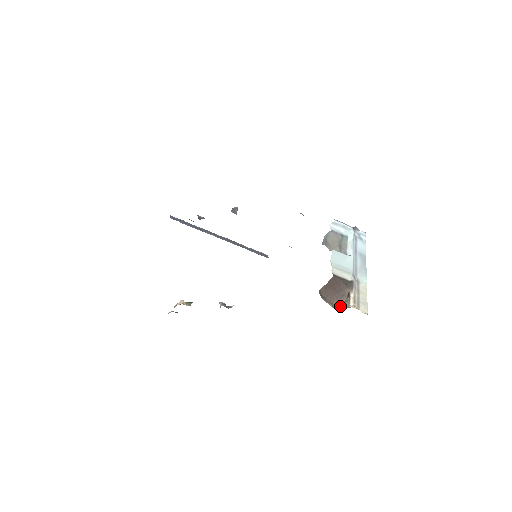
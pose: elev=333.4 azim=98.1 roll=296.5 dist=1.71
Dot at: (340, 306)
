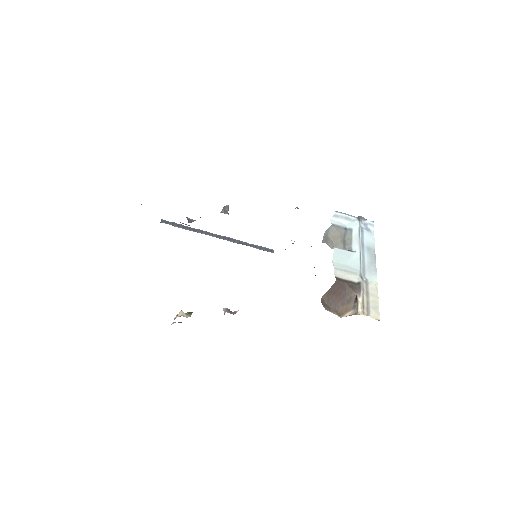
Dot at: (347, 313)
